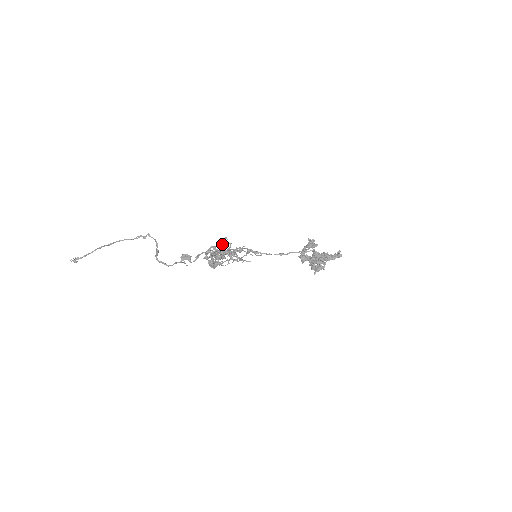
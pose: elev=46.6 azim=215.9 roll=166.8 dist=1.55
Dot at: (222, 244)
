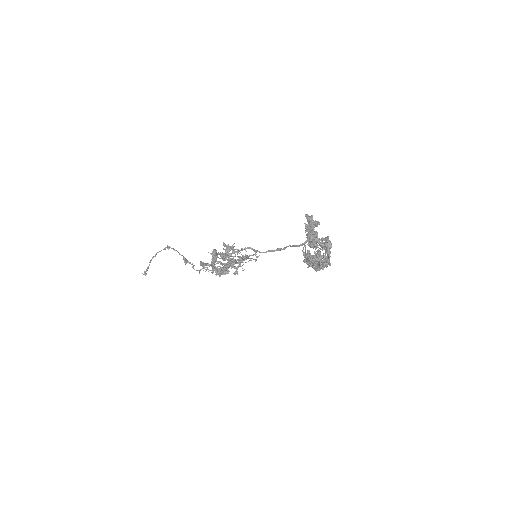
Dot at: (216, 255)
